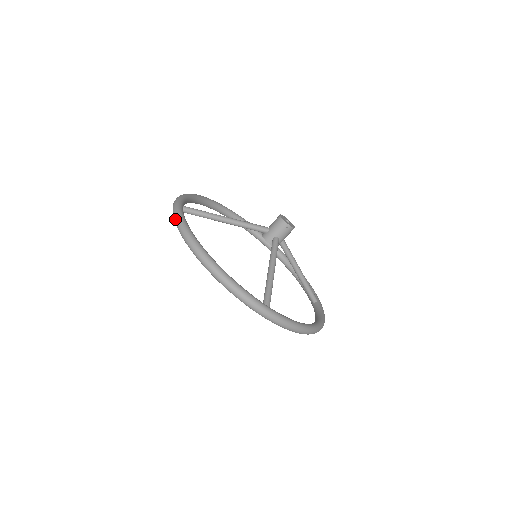
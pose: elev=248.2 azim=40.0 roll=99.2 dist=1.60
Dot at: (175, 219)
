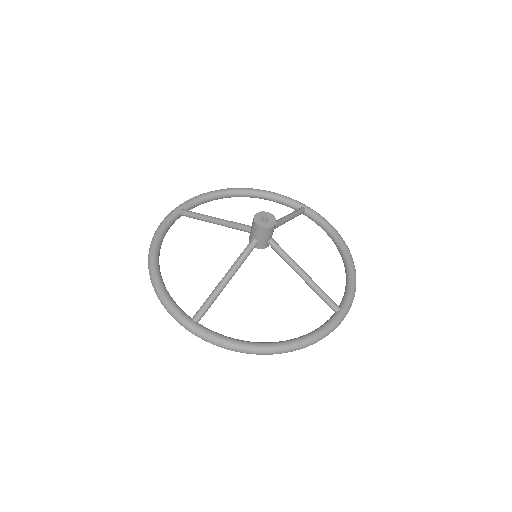
Dot at: occluded
